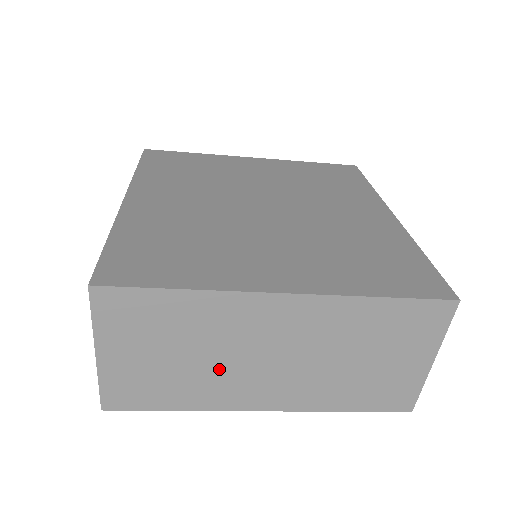
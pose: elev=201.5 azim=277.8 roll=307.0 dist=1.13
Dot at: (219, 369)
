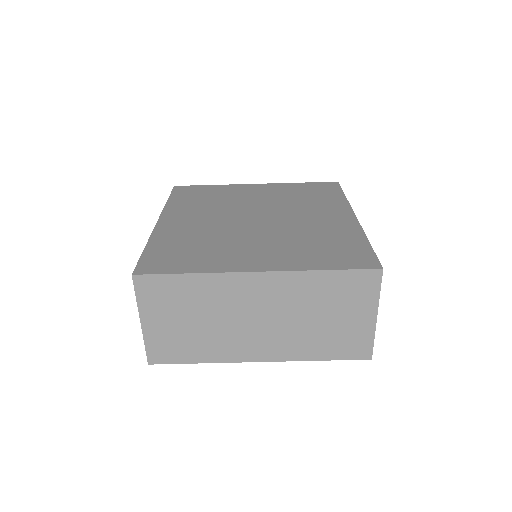
Dot at: (223, 330)
